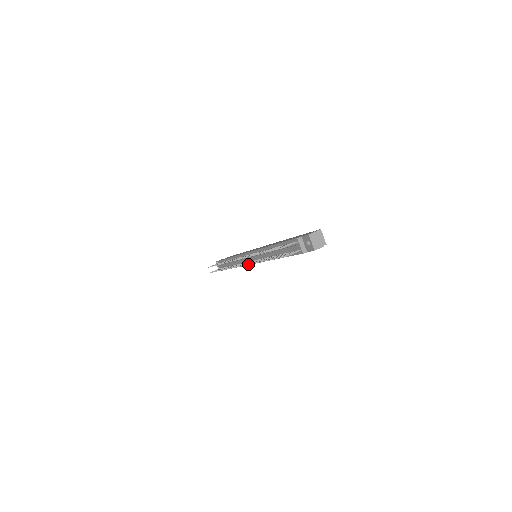
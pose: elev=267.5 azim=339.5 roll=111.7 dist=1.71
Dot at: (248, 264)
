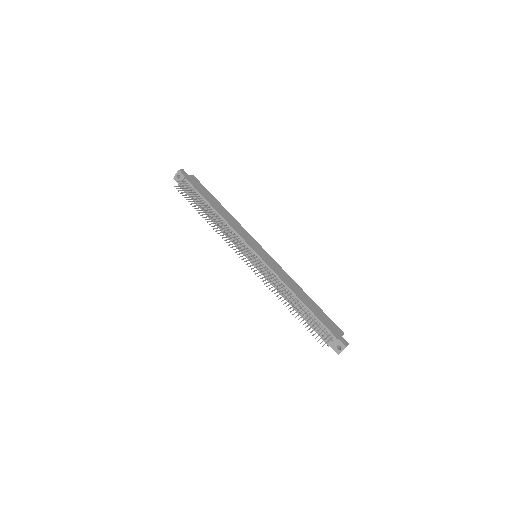
Dot at: (263, 281)
